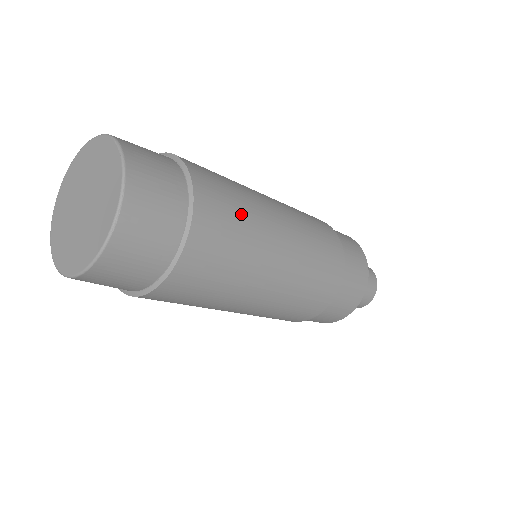
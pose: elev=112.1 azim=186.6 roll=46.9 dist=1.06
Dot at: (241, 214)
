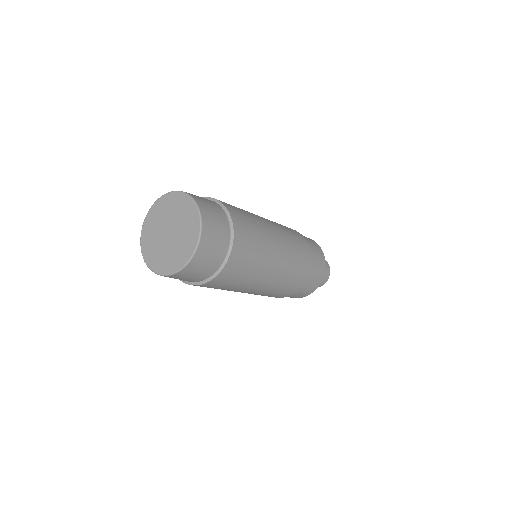
Dot at: (238, 282)
